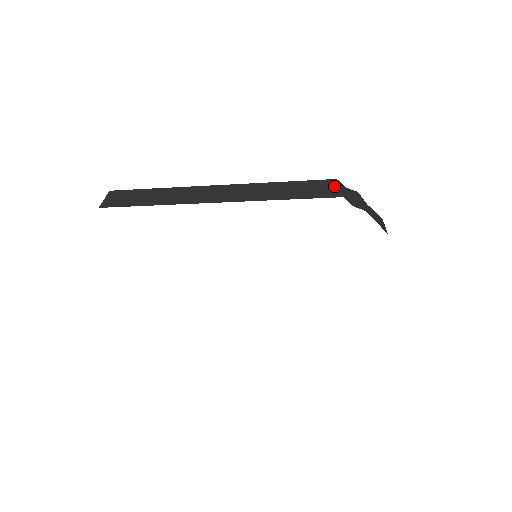
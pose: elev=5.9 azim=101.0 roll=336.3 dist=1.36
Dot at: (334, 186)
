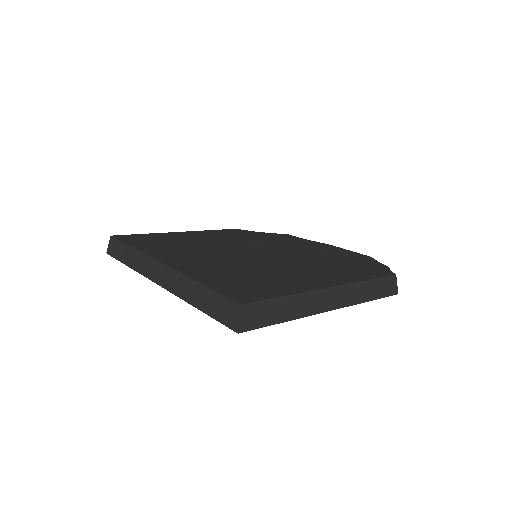
Dot at: (395, 283)
